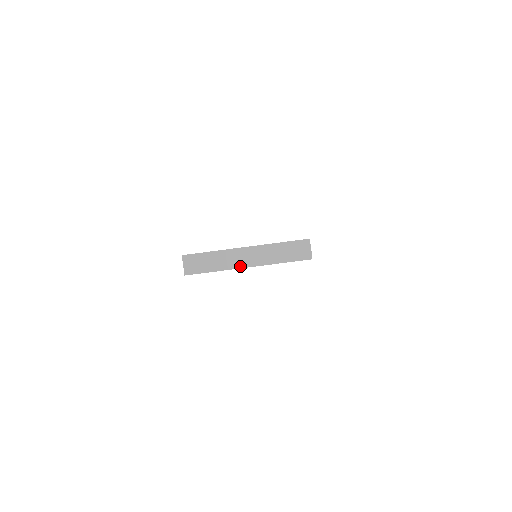
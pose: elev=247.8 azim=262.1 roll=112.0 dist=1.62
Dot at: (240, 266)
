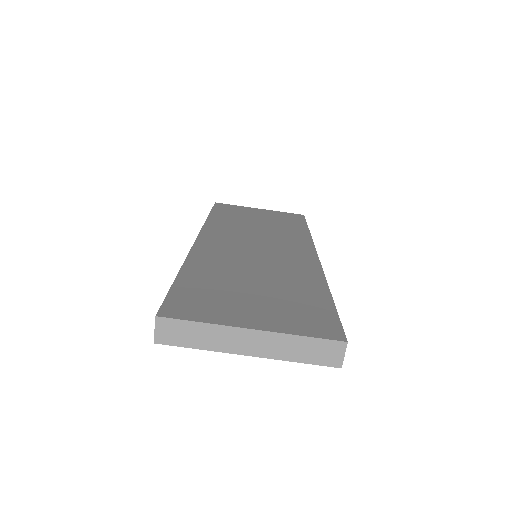
Dot at: (237, 351)
